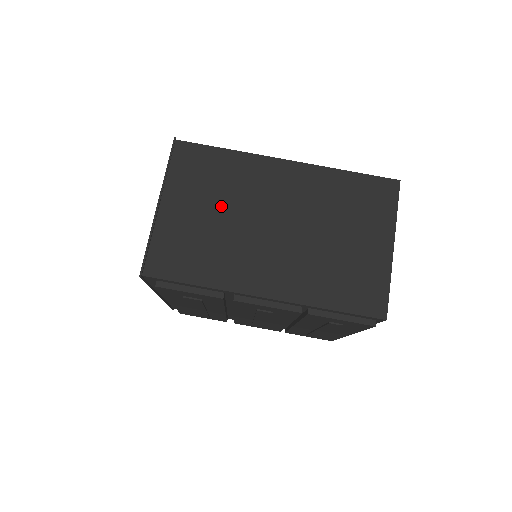
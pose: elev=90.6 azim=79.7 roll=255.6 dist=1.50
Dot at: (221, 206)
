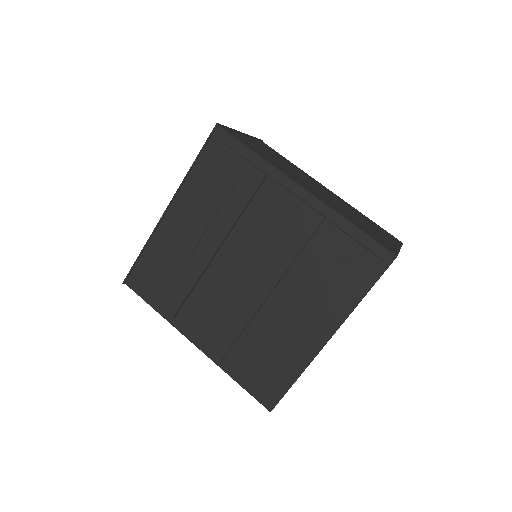
Dot at: (283, 162)
